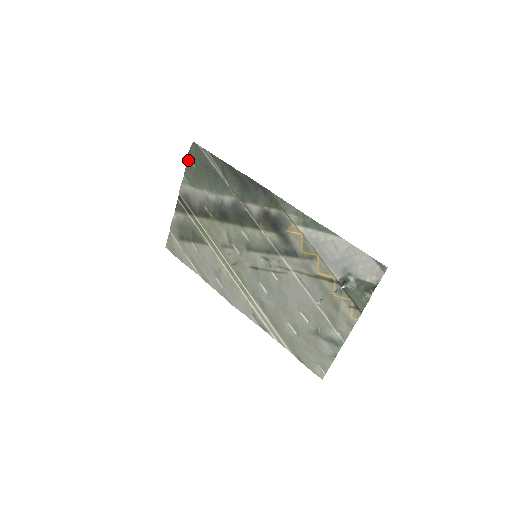
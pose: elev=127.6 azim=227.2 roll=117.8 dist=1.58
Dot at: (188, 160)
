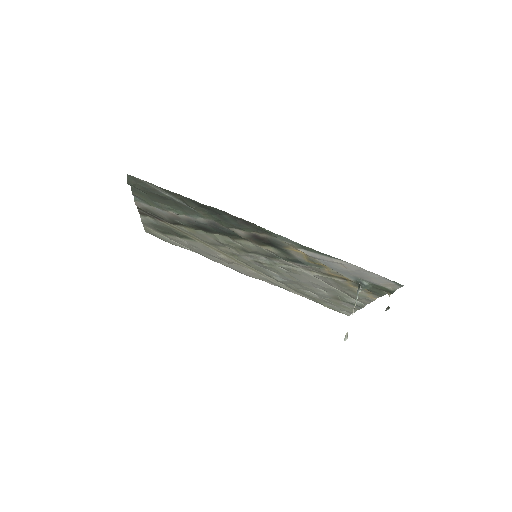
Dot at: occluded
